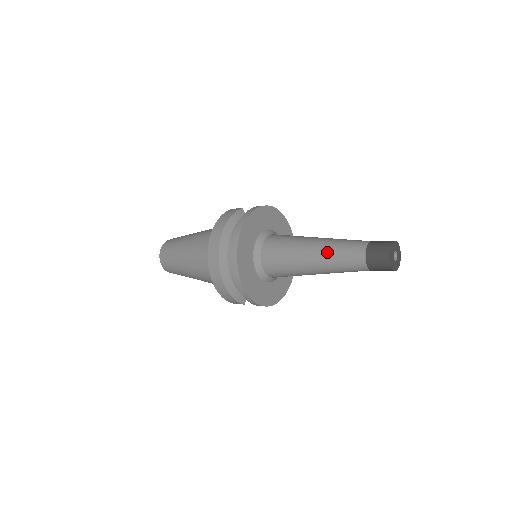
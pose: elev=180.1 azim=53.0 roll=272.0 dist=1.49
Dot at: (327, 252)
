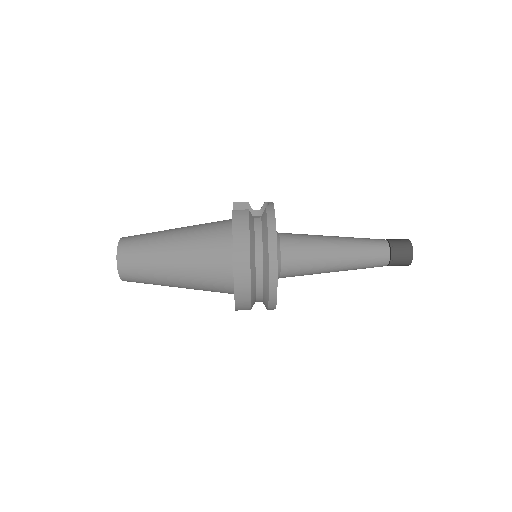
Dot at: (355, 256)
